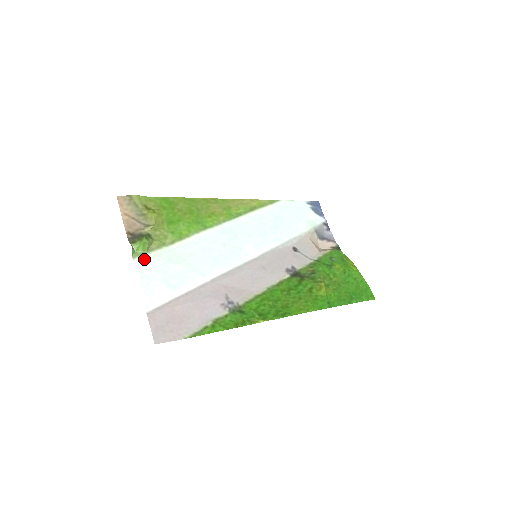
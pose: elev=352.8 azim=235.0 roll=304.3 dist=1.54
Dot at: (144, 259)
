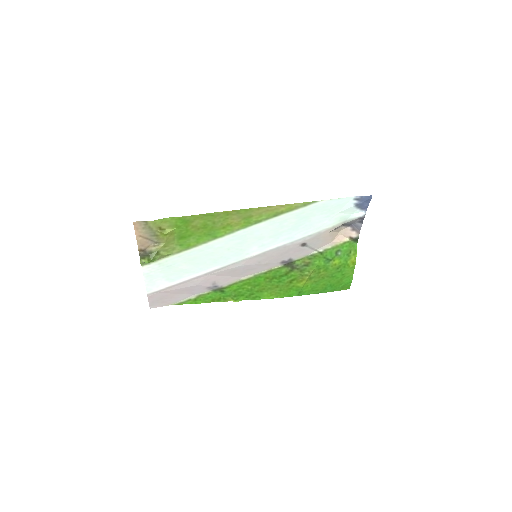
Dot at: (151, 265)
